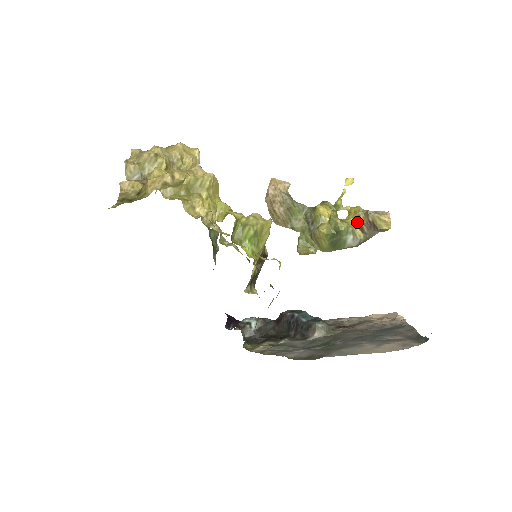
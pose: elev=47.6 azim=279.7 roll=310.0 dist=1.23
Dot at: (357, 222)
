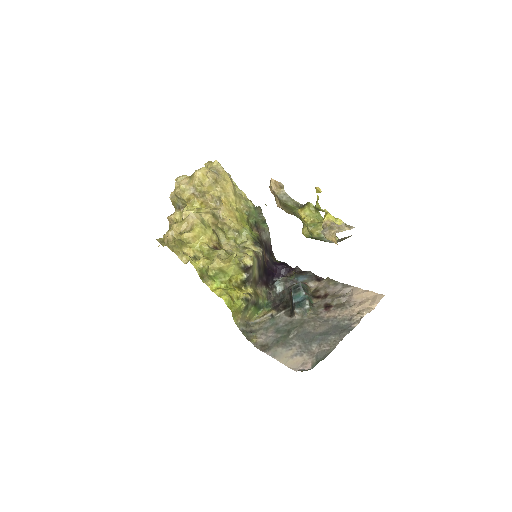
Dot at: occluded
